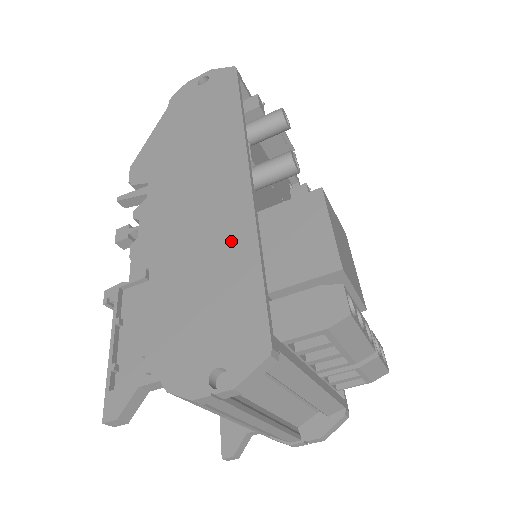
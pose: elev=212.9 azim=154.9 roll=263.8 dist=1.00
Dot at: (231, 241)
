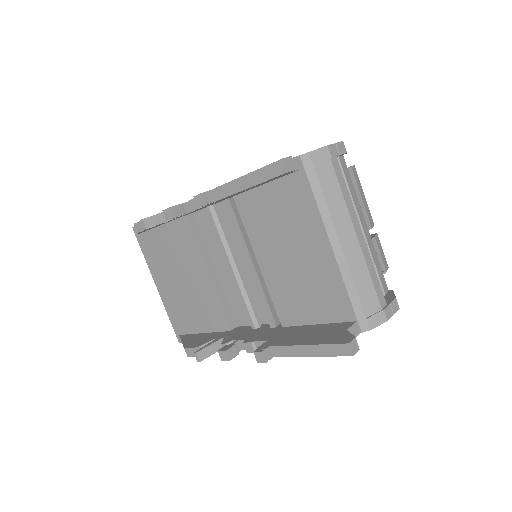
Dot at: occluded
